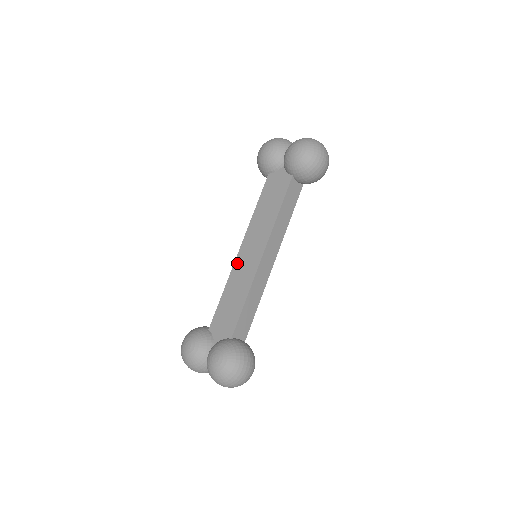
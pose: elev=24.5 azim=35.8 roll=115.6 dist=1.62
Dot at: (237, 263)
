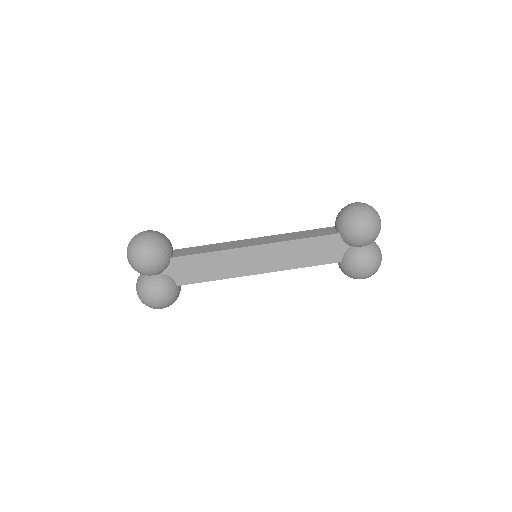
Dot at: (242, 252)
